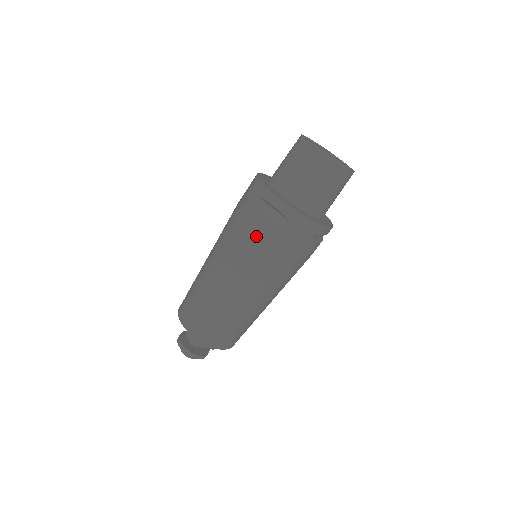
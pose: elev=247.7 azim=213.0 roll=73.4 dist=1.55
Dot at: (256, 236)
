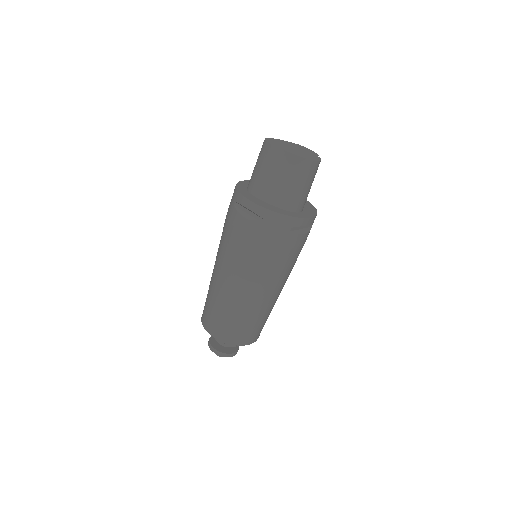
Dot at: (239, 238)
